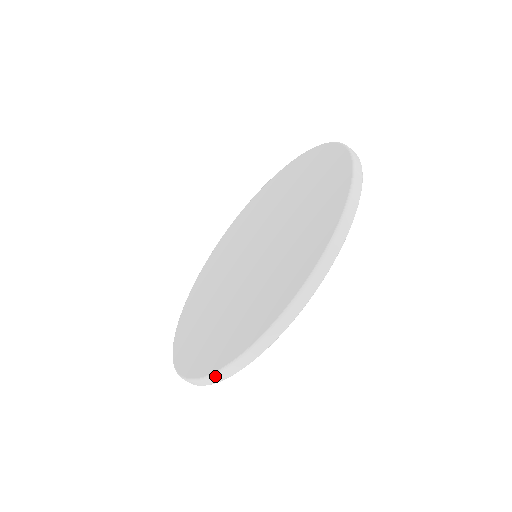
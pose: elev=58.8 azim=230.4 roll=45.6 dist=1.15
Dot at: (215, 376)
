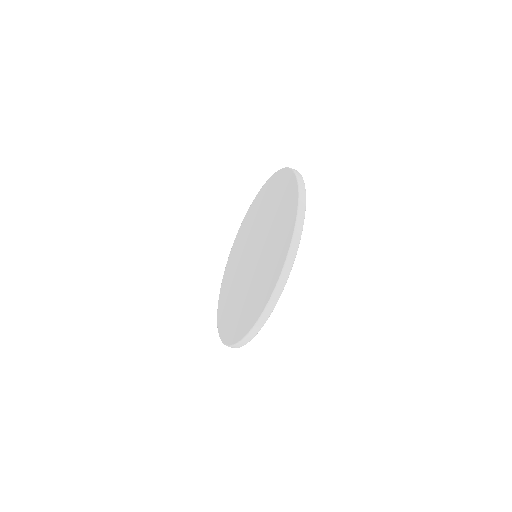
Dot at: (250, 334)
